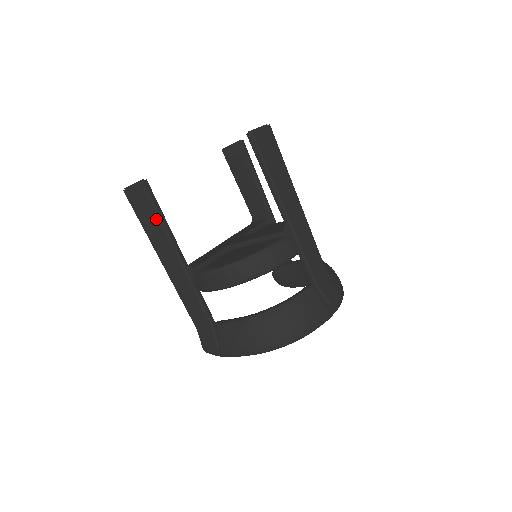
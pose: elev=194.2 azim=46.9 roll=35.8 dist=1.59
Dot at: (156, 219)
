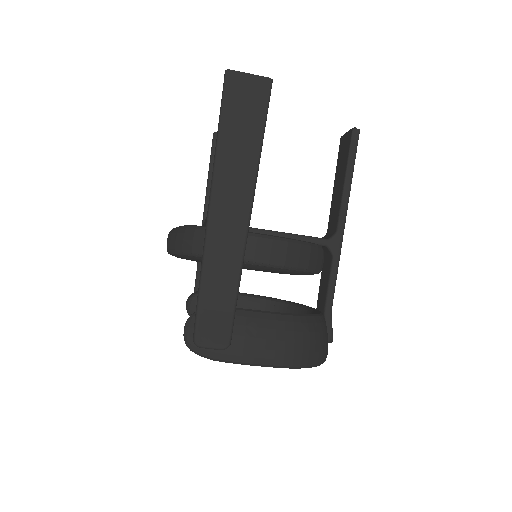
Dot at: (257, 131)
